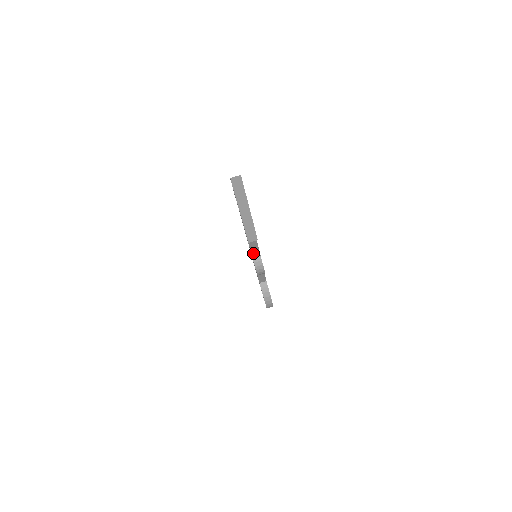
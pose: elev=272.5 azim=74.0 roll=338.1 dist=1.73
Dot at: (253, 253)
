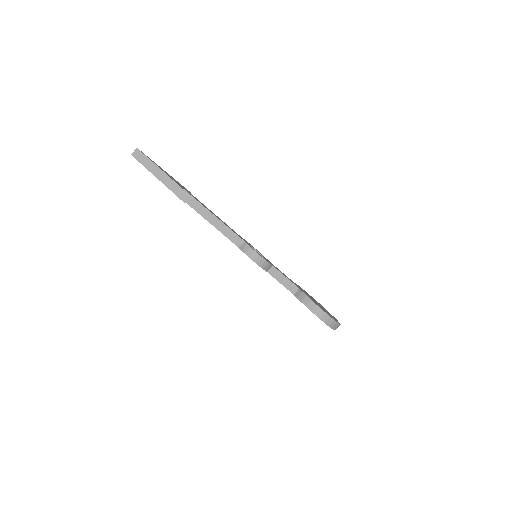
Dot at: (232, 239)
